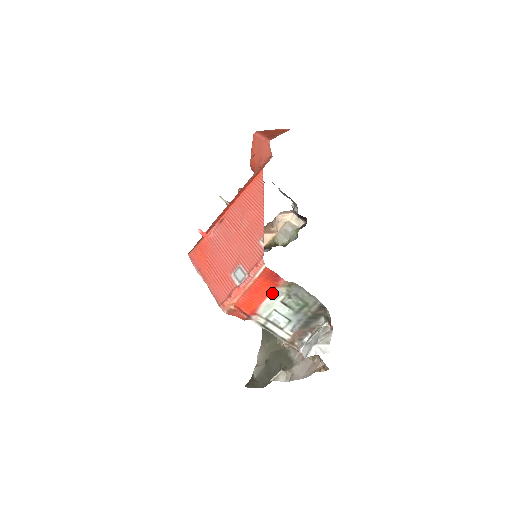
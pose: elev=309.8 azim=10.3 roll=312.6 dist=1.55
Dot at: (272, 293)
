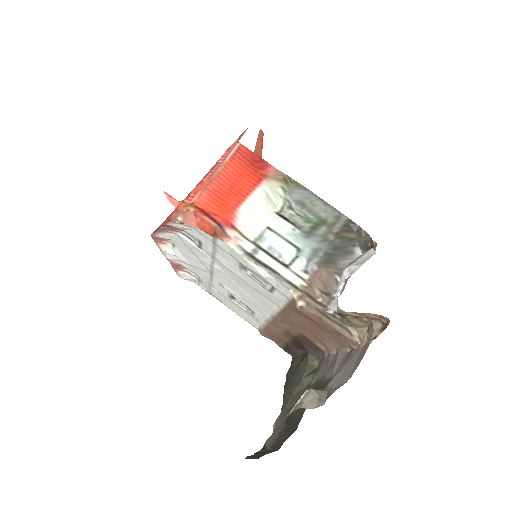
Dot at: (257, 188)
